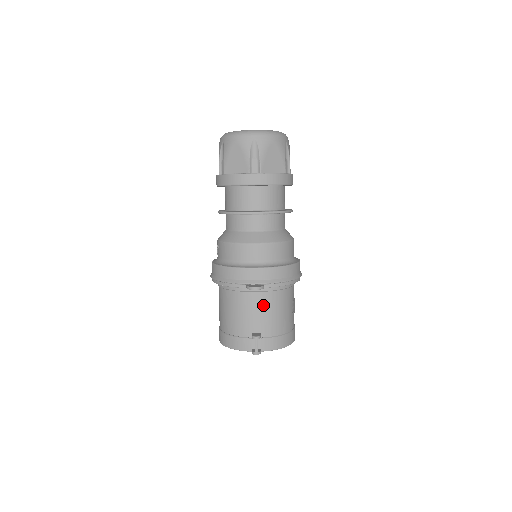
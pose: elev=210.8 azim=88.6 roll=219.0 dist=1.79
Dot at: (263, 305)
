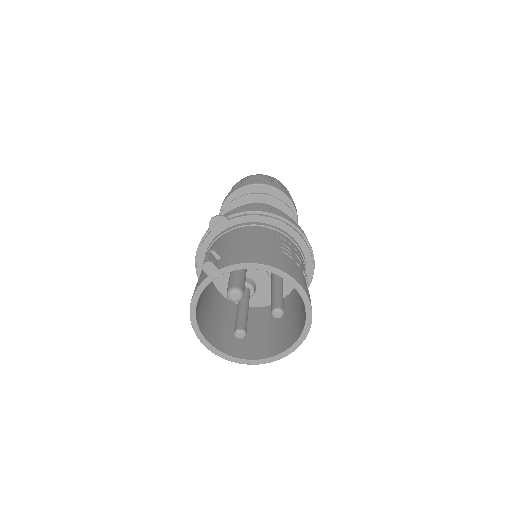
Dot at: (230, 238)
